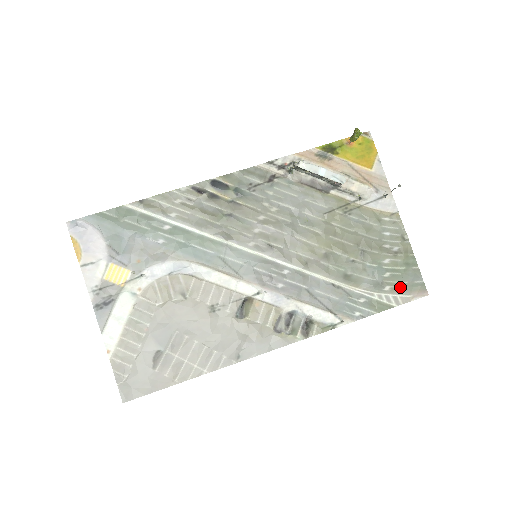
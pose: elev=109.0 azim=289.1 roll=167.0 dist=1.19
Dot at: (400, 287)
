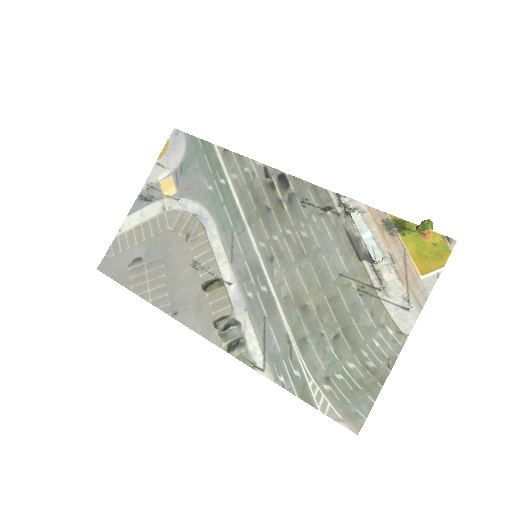
Dot at: (339, 399)
